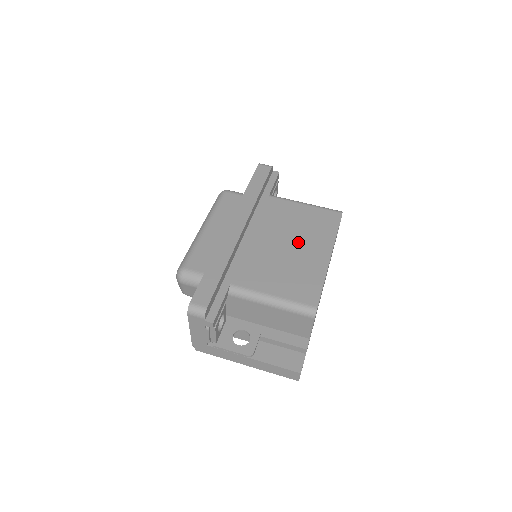
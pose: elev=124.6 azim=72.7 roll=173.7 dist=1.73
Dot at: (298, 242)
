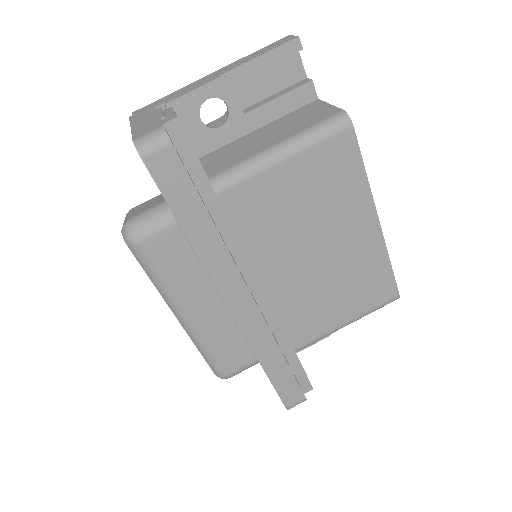
Dot at: (325, 238)
